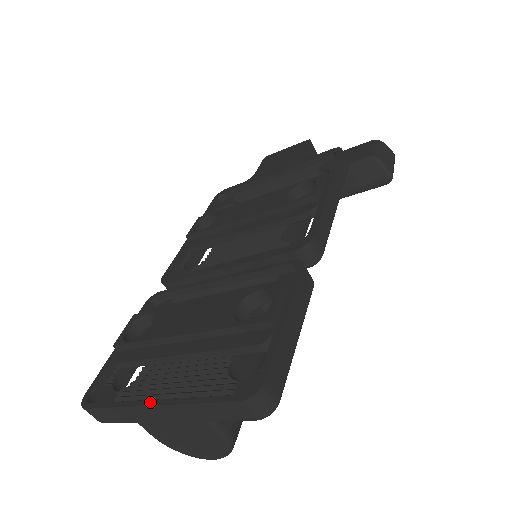
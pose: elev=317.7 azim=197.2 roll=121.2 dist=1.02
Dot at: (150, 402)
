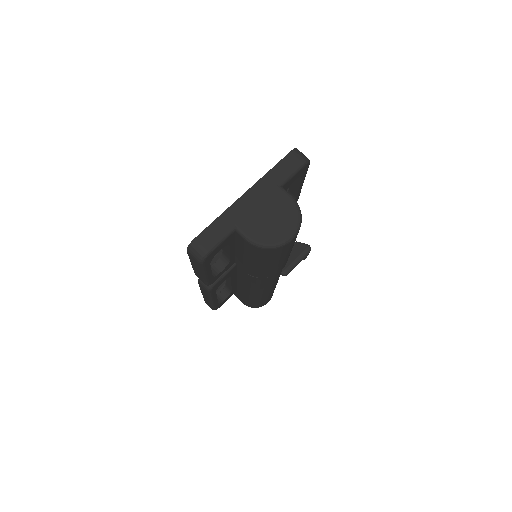
Dot at: (242, 196)
